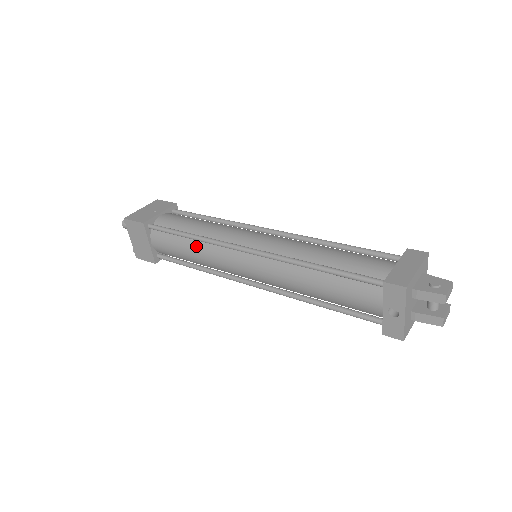
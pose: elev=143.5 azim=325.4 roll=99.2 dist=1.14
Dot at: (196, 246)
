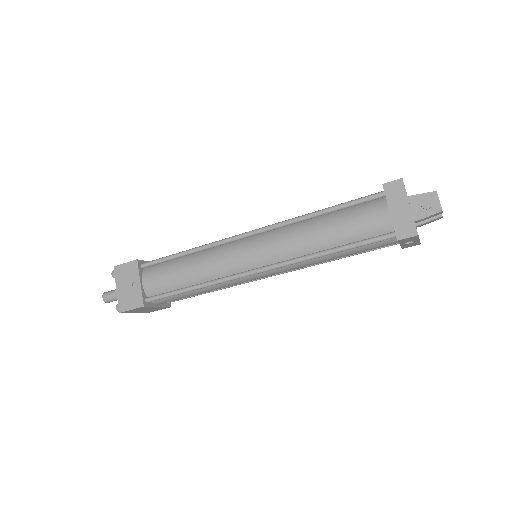
Dot at: (206, 289)
